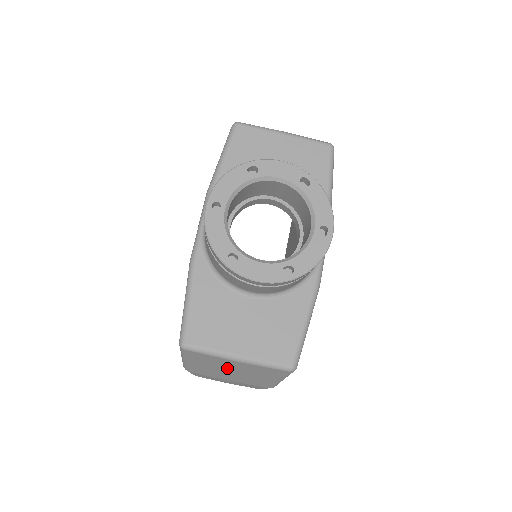
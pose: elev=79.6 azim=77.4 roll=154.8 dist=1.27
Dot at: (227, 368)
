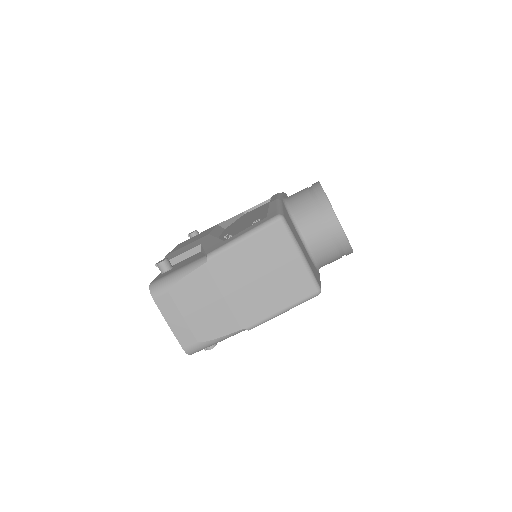
Dot at: (269, 266)
